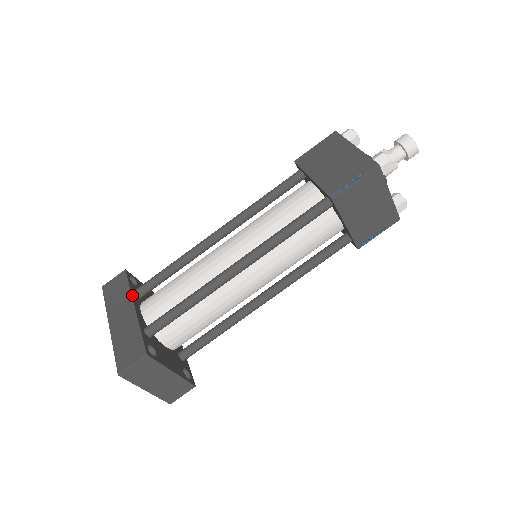
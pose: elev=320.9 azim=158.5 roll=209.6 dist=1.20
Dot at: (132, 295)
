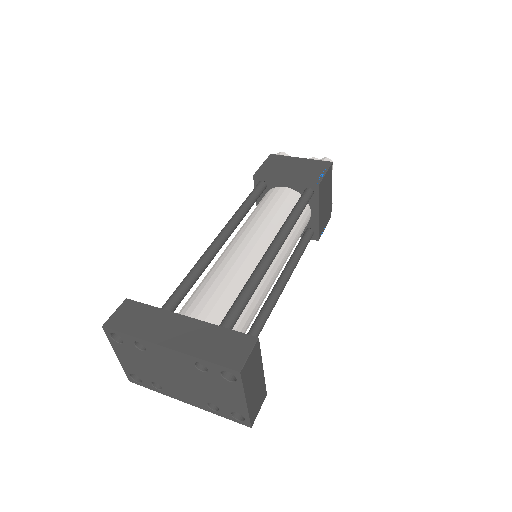
Dot at: (168, 311)
